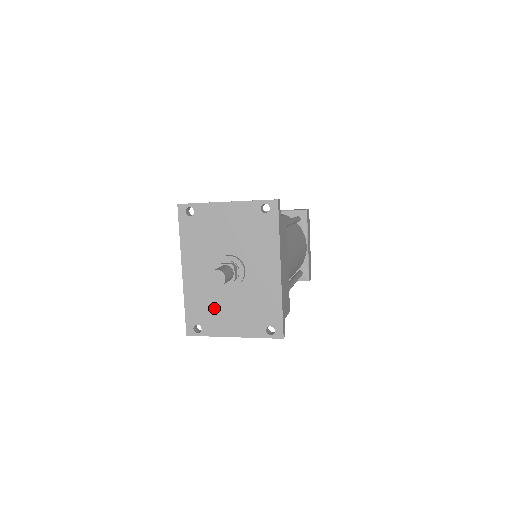
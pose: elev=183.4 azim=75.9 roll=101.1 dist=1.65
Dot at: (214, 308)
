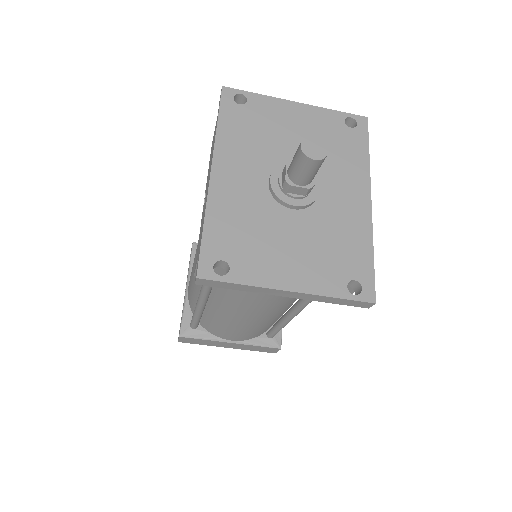
Dot at: (259, 237)
